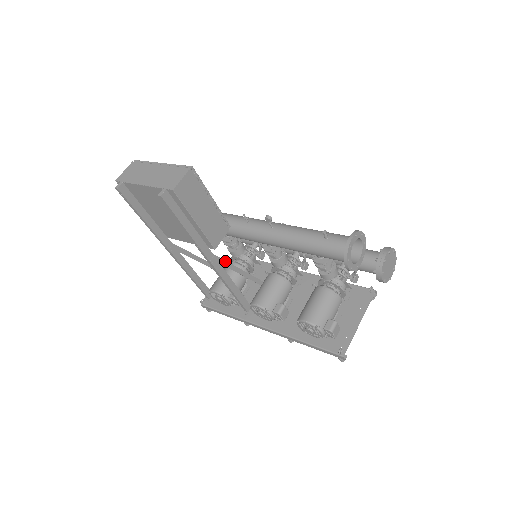
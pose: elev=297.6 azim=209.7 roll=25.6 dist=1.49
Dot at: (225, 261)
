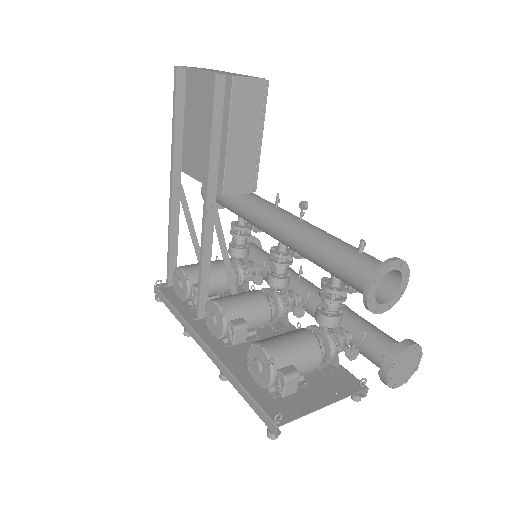
Dot at: (221, 228)
